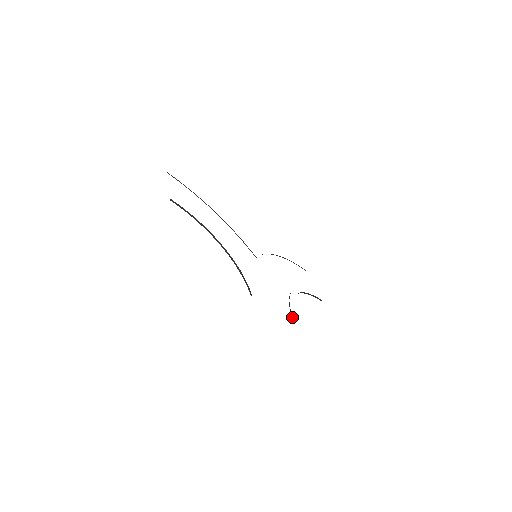
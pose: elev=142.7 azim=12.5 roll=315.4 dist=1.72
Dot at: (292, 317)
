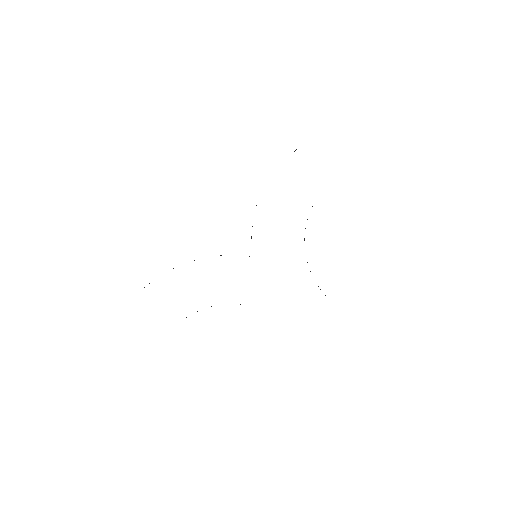
Dot at: occluded
